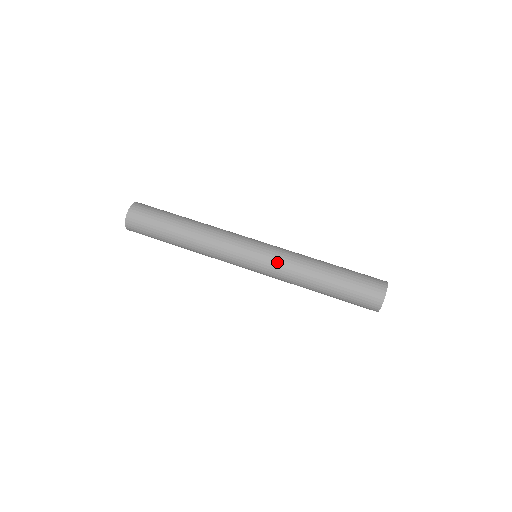
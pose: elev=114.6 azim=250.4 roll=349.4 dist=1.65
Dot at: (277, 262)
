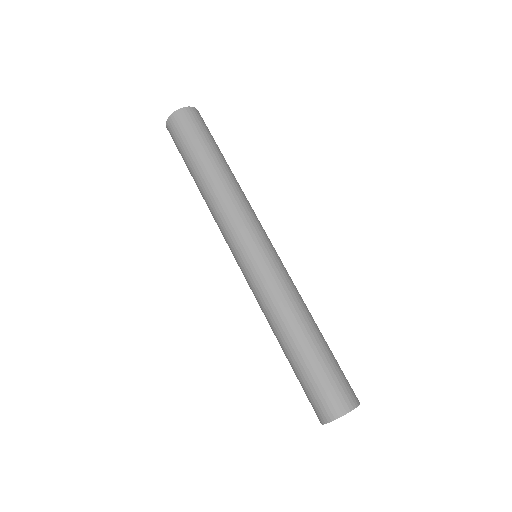
Dot at: (253, 289)
